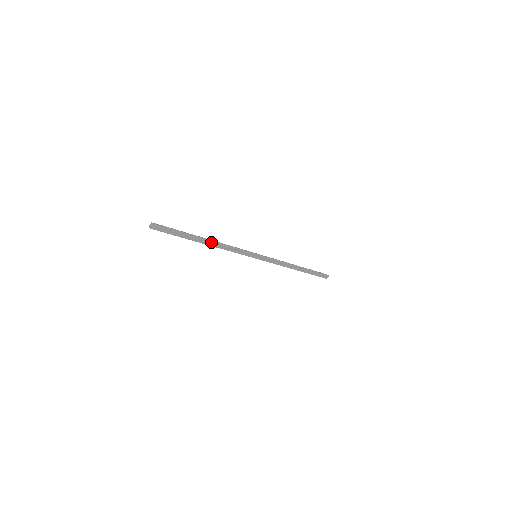
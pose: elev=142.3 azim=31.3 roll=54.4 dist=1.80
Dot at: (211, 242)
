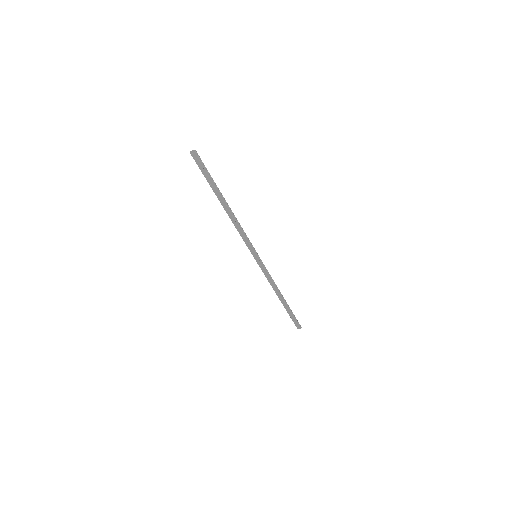
Dot at: (229, 211)
